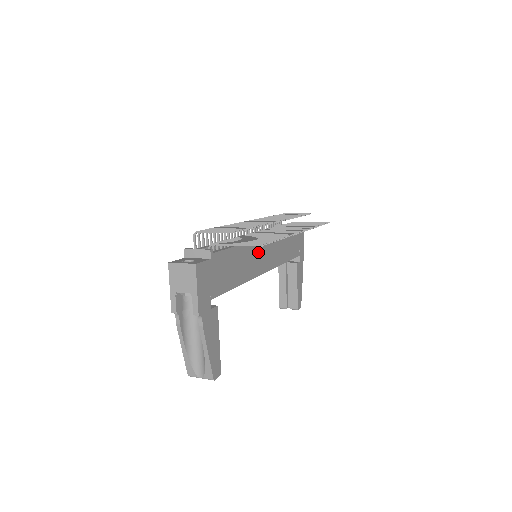
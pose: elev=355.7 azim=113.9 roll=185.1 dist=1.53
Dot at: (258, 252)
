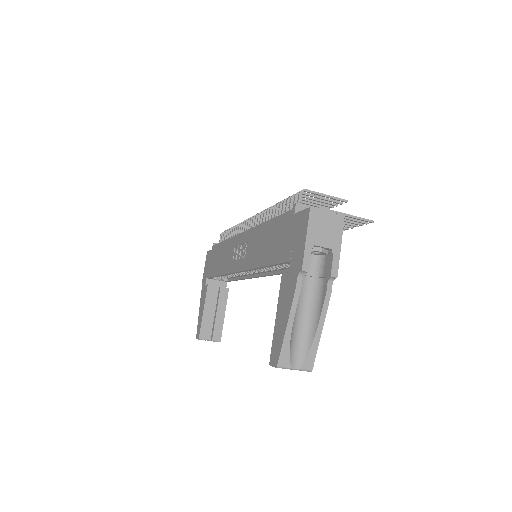
Dot at: occluded
